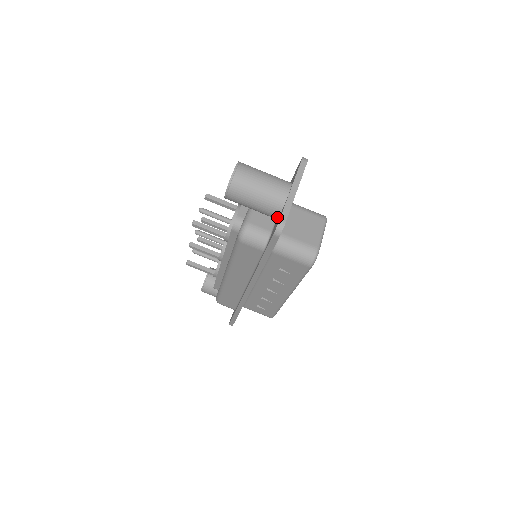
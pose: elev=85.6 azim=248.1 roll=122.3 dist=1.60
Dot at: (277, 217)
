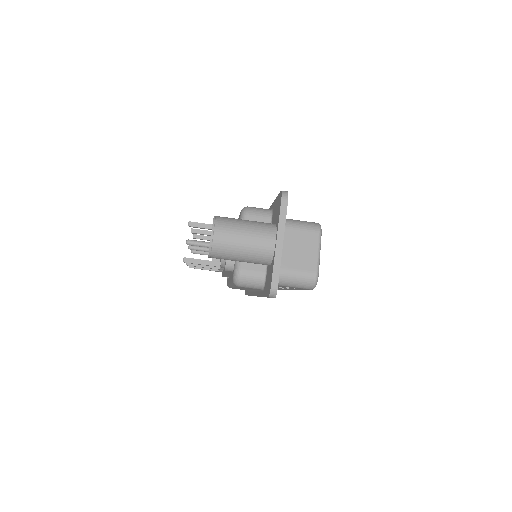
Dot at: occluded
